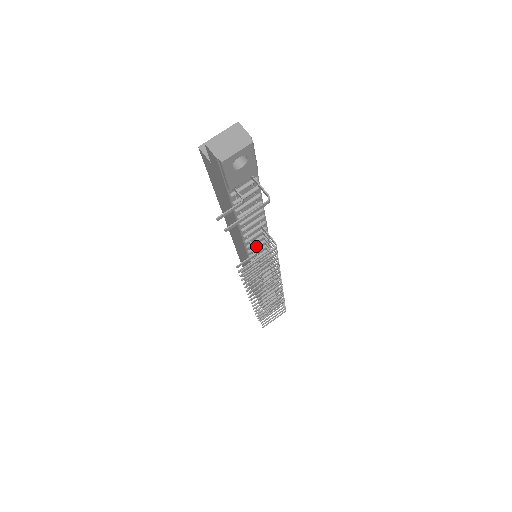
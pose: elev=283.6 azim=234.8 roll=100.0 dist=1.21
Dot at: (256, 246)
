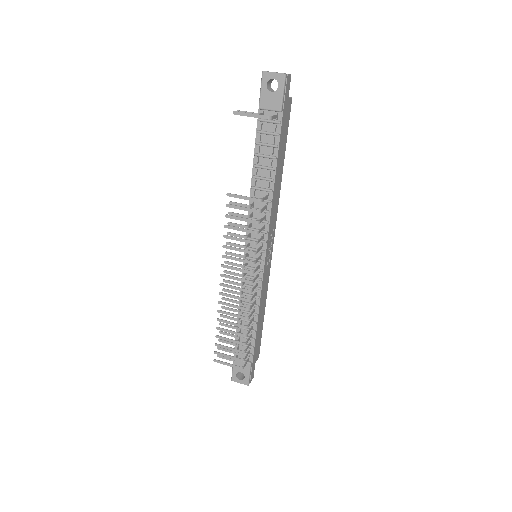
Dot at: (256, 219)
